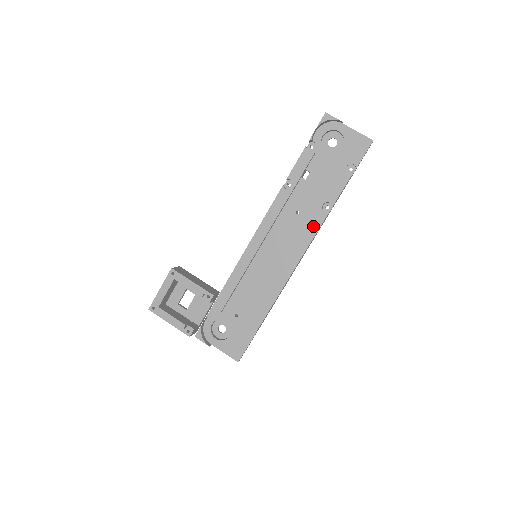
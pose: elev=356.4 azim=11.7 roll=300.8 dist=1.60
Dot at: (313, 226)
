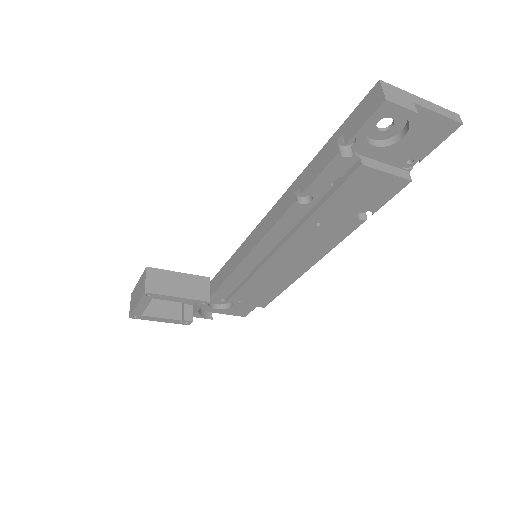
Dot at: (341, 234)
